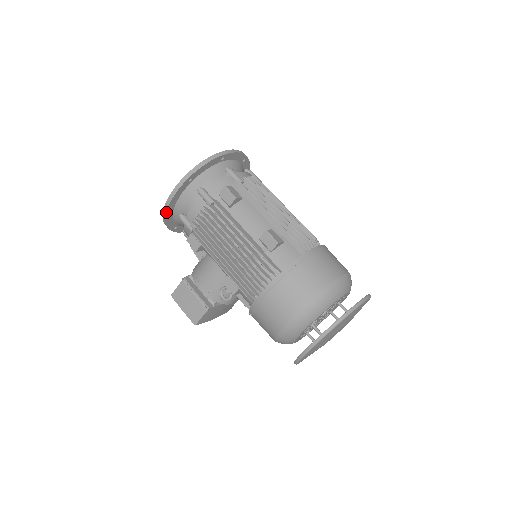
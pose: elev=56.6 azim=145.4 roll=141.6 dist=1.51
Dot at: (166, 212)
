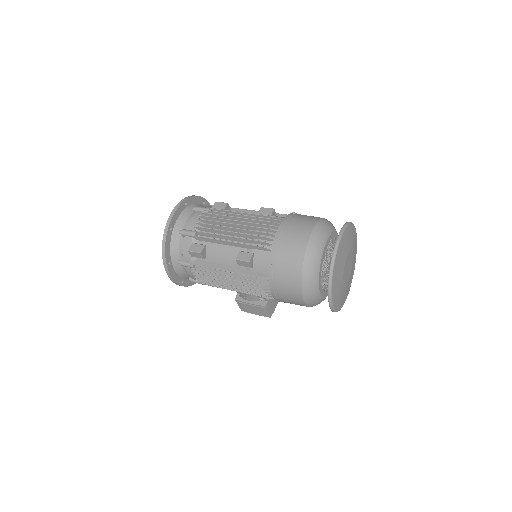
Dot at: occluded
